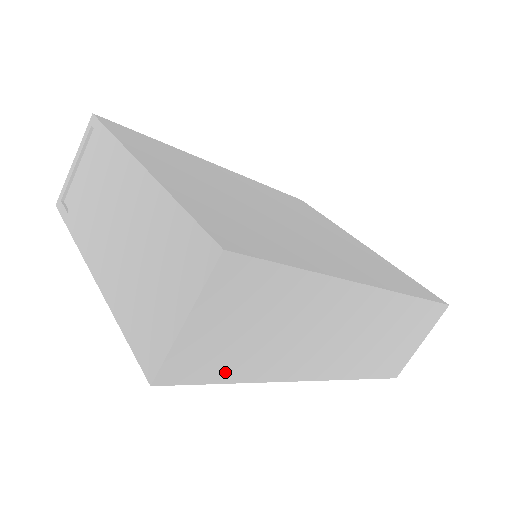
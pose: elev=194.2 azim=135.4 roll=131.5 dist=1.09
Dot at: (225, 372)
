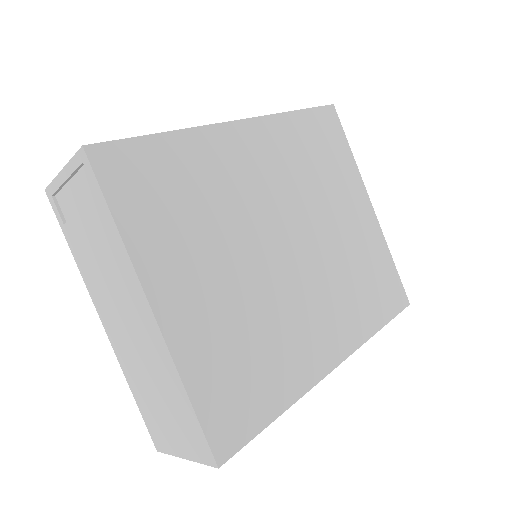
Dot at: occluded
